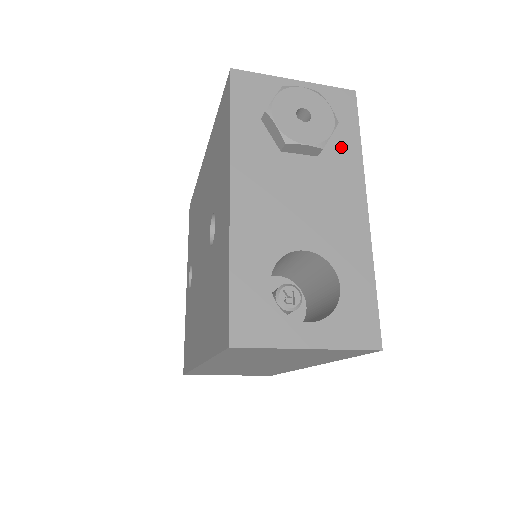
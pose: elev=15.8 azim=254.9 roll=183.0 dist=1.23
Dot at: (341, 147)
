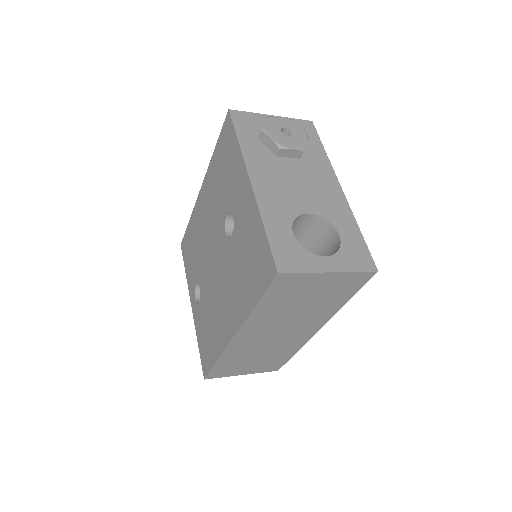
Dot at: (313, 153)
